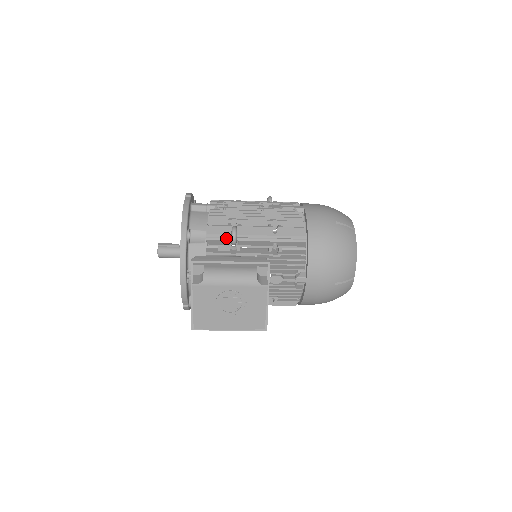
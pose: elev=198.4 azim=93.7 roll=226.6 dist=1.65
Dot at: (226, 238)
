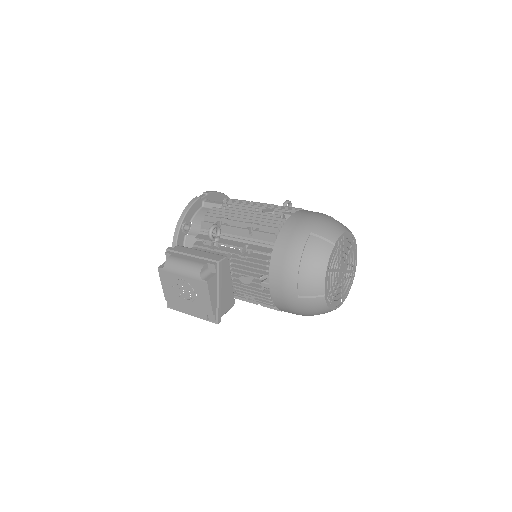
Dot at: (213, 234)
